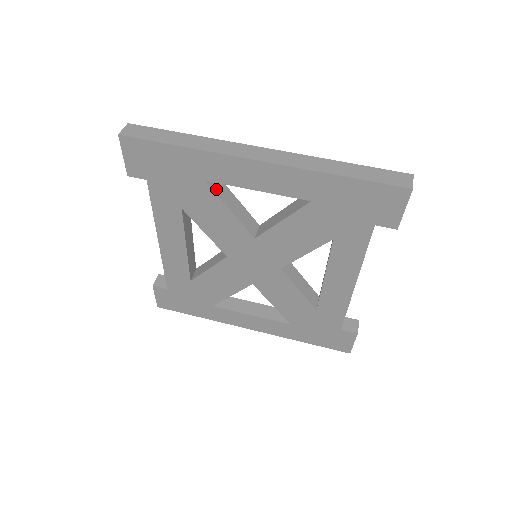
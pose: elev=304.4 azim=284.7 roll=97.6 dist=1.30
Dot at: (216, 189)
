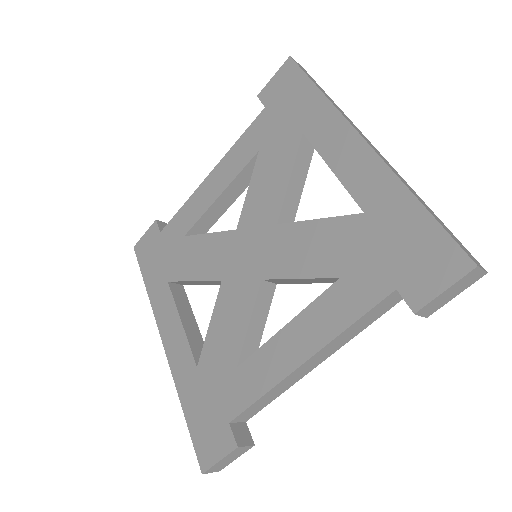
Dot at: (301, 152)
